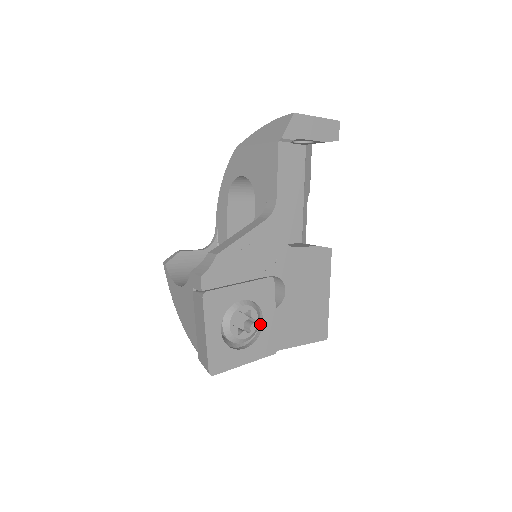
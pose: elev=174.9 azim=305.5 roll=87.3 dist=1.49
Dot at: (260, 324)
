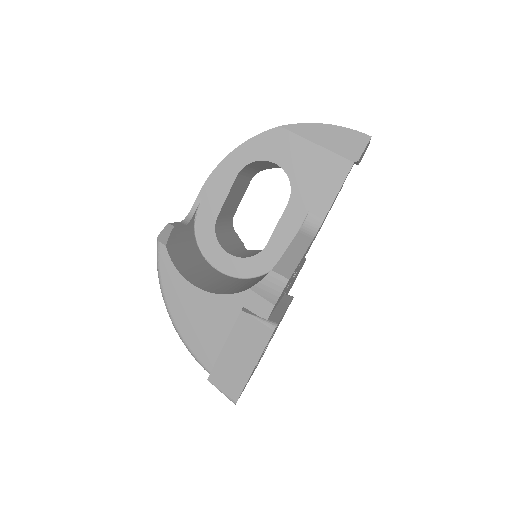
Dot at: occluded
